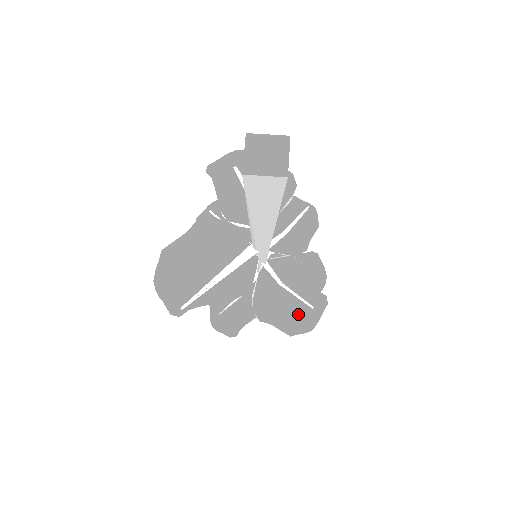
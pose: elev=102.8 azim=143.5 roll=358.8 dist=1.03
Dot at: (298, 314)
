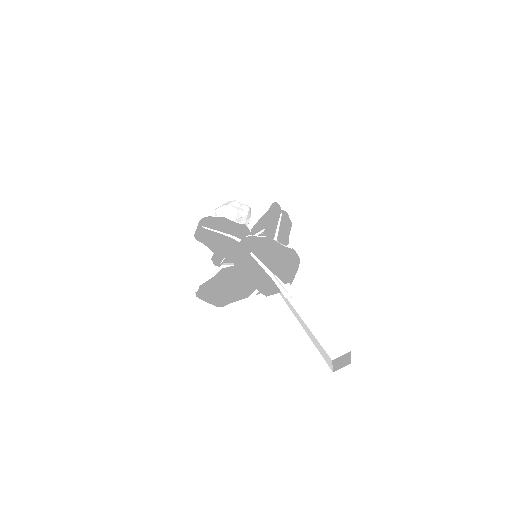
Dot at: occluded
